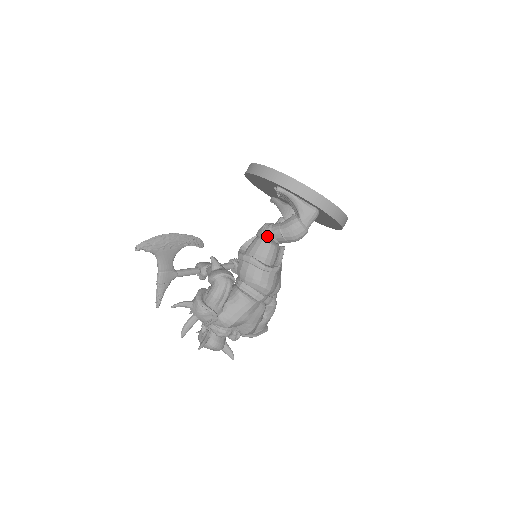
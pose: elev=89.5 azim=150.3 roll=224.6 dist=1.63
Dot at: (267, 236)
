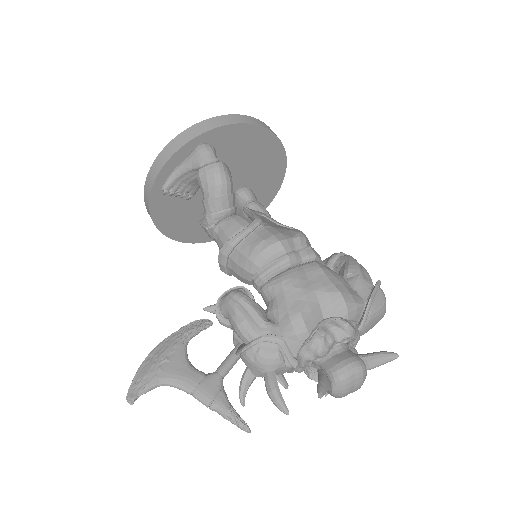
Dot at: (211, 222)
